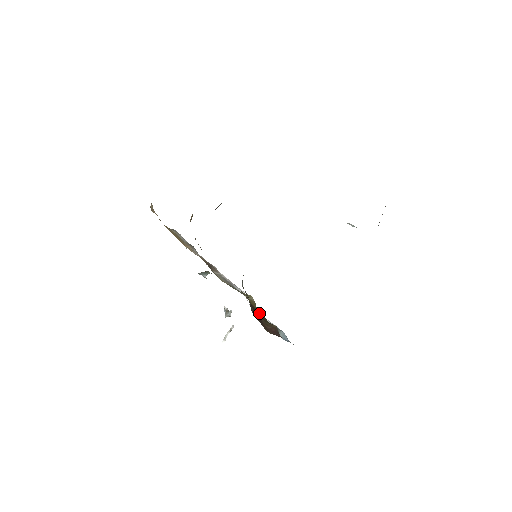
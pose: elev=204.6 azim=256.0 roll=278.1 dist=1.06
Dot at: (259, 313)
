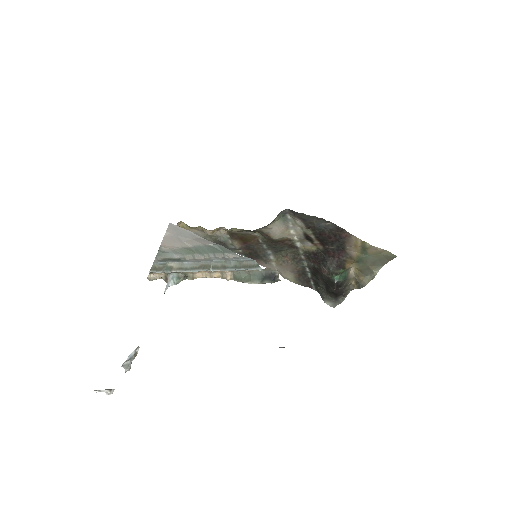
Dot at: occluded
